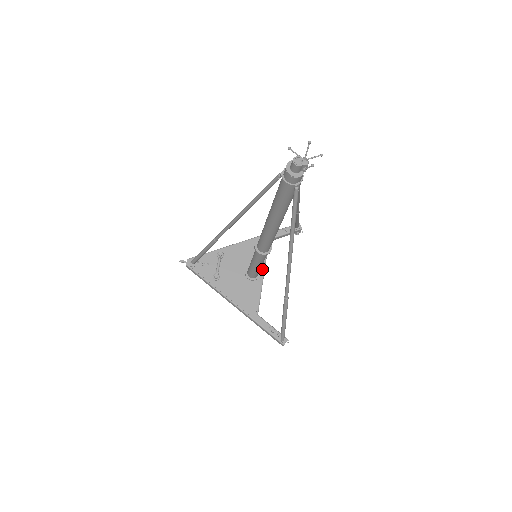
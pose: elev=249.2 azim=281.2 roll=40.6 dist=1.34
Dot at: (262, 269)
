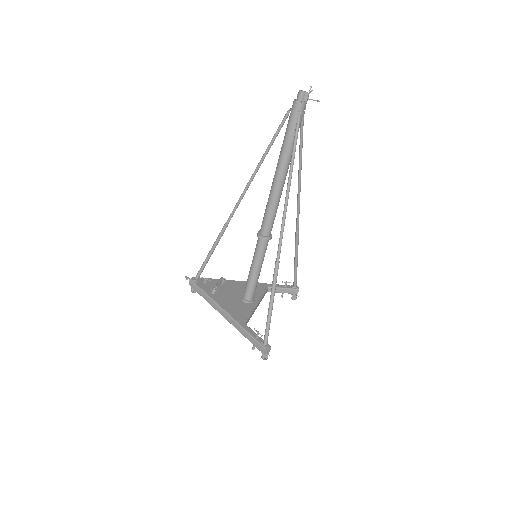
Dot at: (257, 299)
